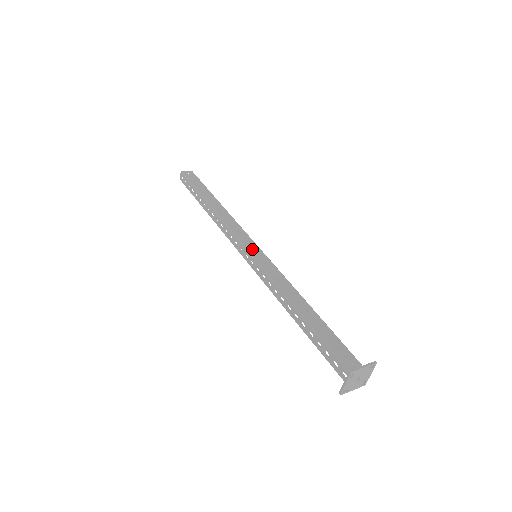
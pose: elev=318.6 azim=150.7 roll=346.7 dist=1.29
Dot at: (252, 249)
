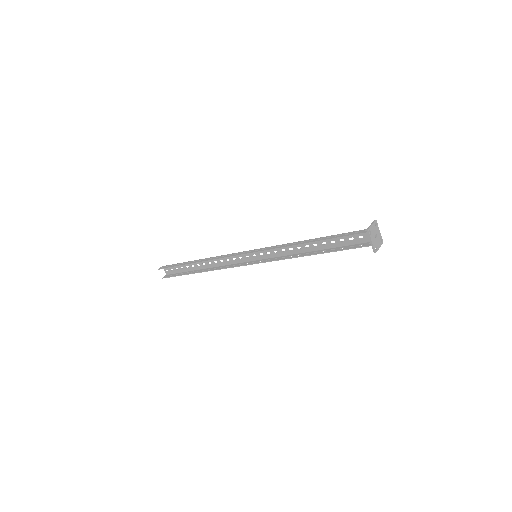
Dot at: (253, 254)
